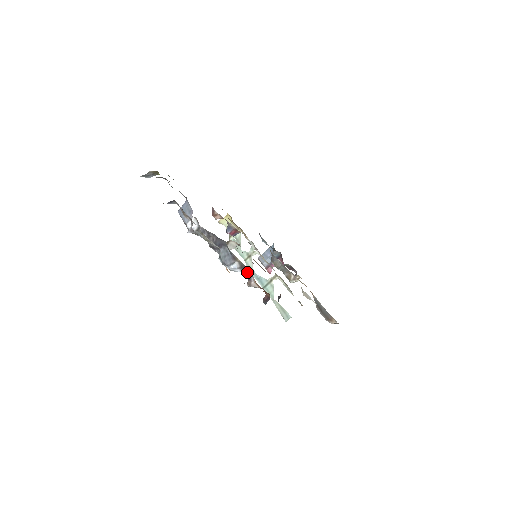
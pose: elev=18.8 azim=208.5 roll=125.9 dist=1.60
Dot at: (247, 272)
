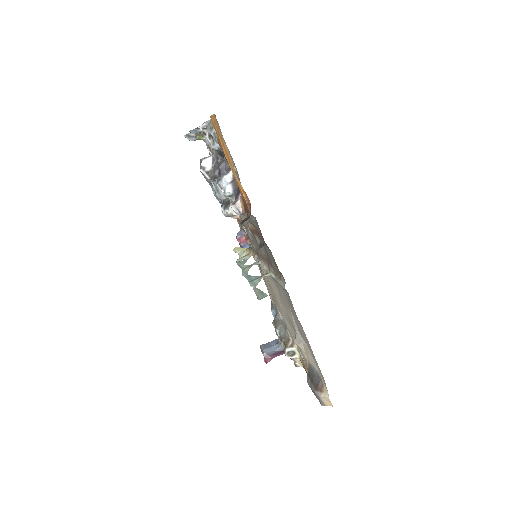
Dot at: (237, 191)
